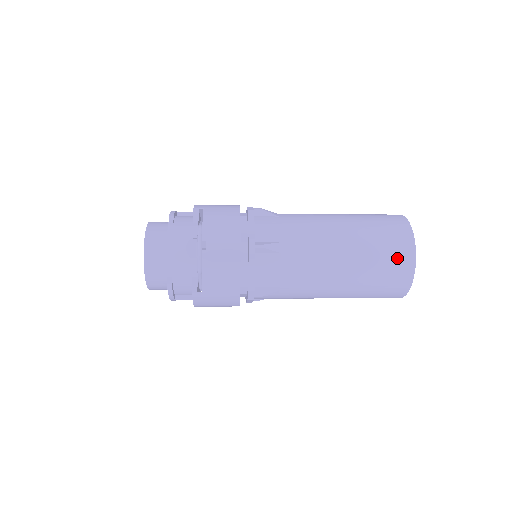
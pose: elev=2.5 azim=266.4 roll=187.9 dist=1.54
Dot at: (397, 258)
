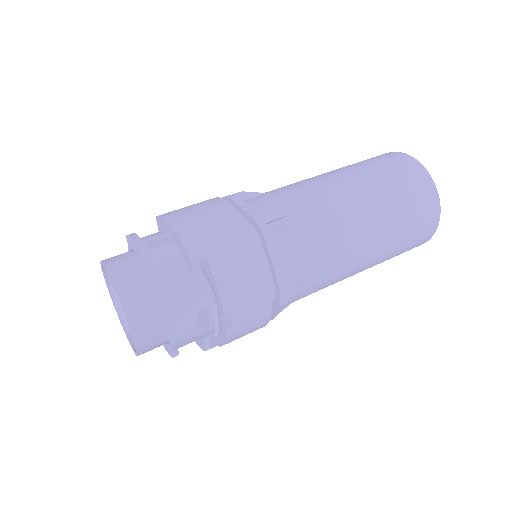
Dot at: (420, 239)
